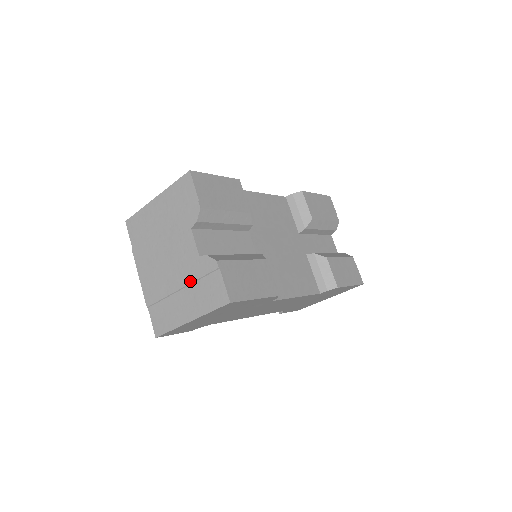
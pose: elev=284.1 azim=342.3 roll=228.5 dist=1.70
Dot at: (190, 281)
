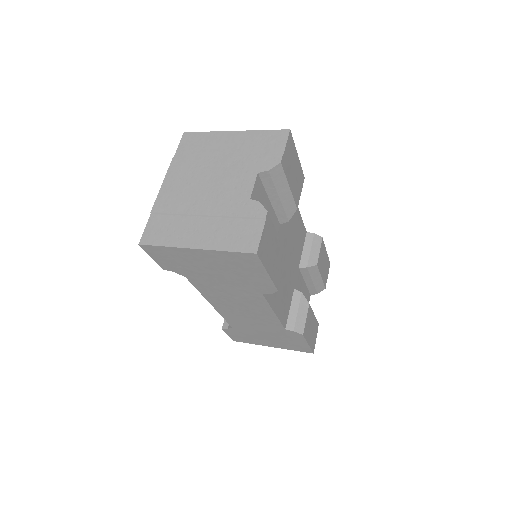
Dot at: (223, 214)
